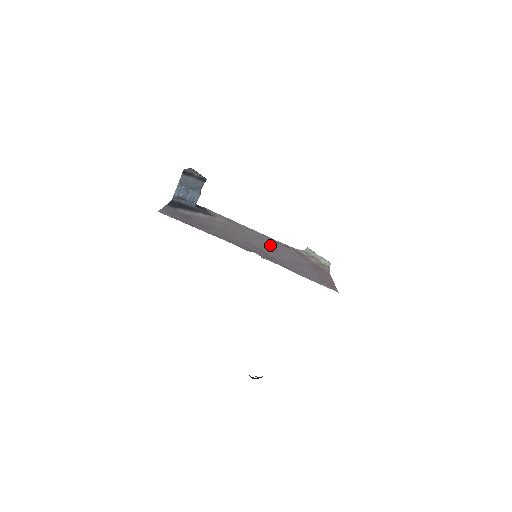
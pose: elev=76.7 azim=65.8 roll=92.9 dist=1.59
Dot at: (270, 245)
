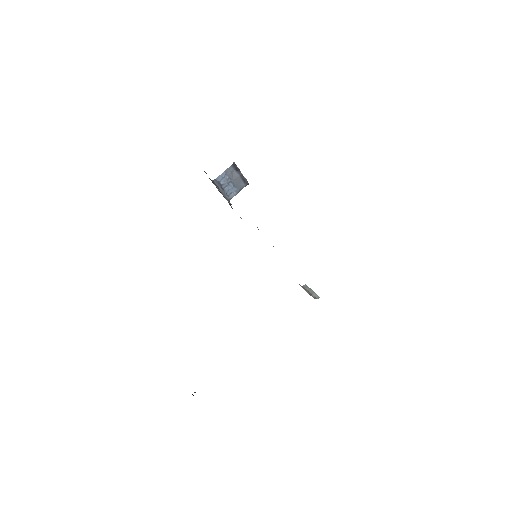
Dot at: occluded
